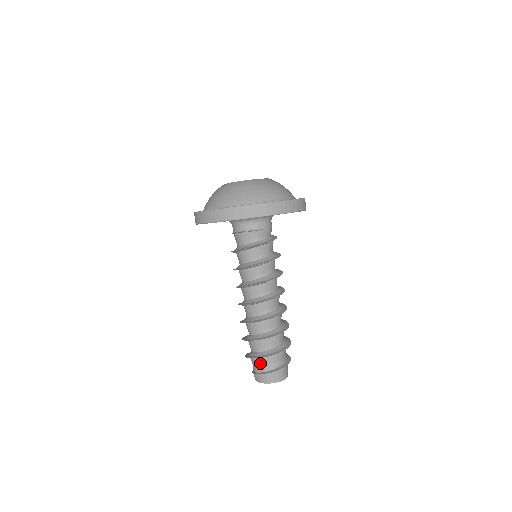
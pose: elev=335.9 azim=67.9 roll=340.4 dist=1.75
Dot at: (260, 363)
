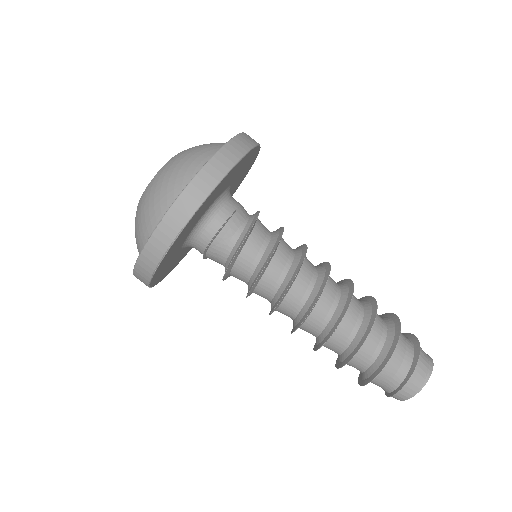
Dot at: (389, 374)
